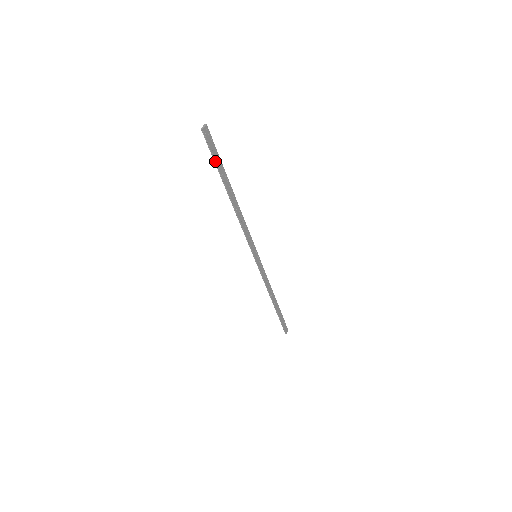
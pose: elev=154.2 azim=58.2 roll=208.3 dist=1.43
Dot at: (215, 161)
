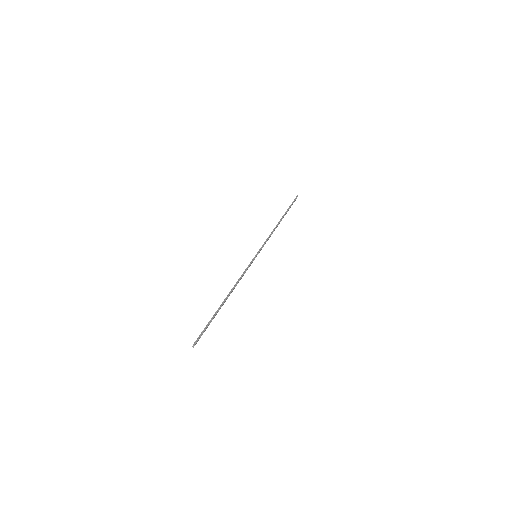
Dot at: (207, 327)
